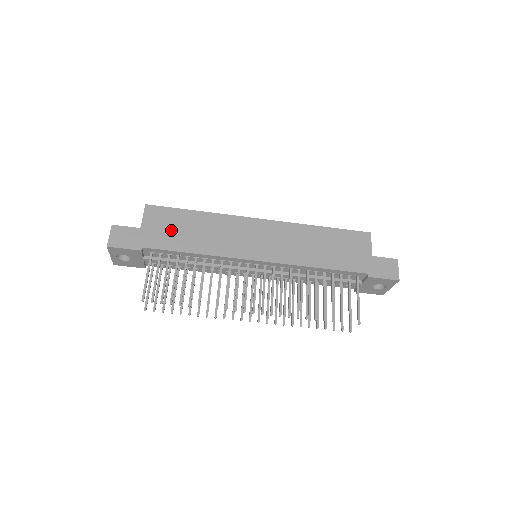
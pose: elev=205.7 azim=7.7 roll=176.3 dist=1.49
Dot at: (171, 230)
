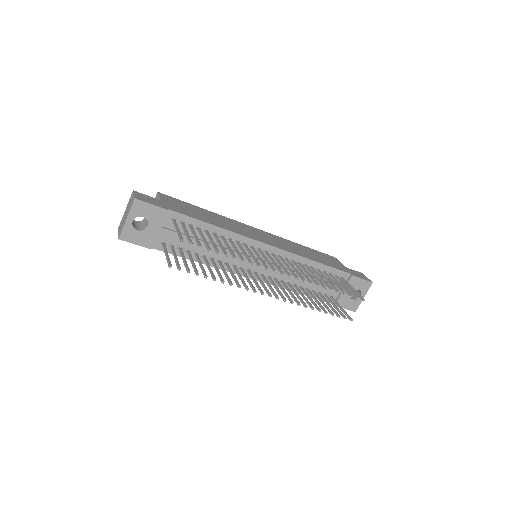
Dot at: (188, 210)
